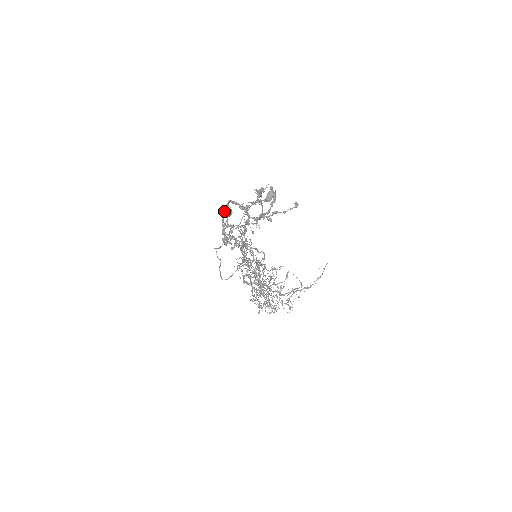
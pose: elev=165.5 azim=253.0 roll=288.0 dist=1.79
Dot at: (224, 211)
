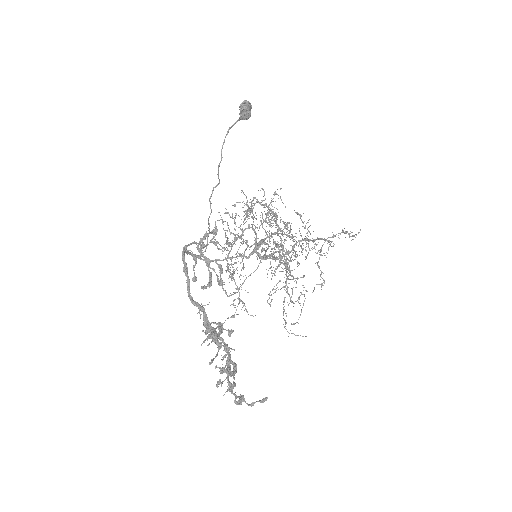
Dot at: occluded
